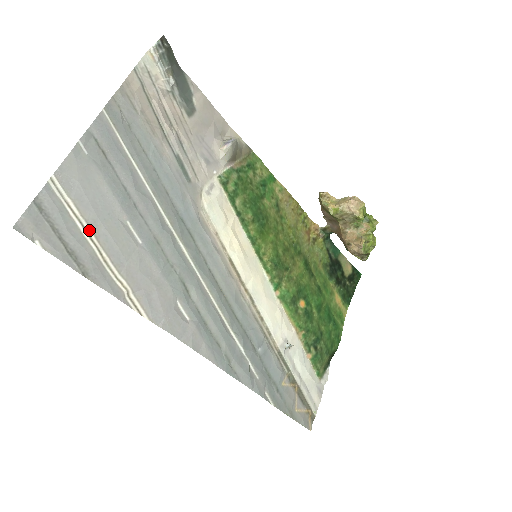
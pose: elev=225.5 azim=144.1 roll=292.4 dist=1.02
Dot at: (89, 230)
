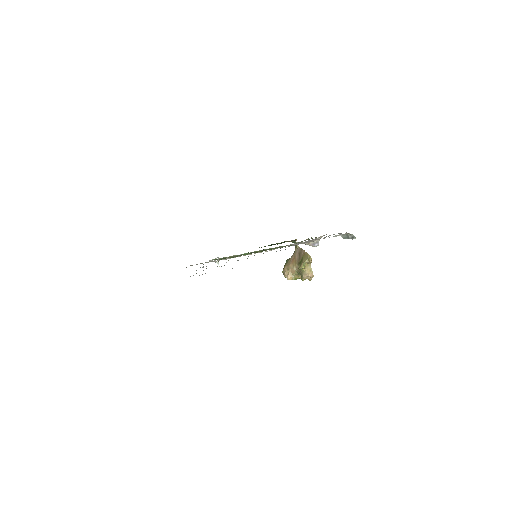
Dot at: occluded
